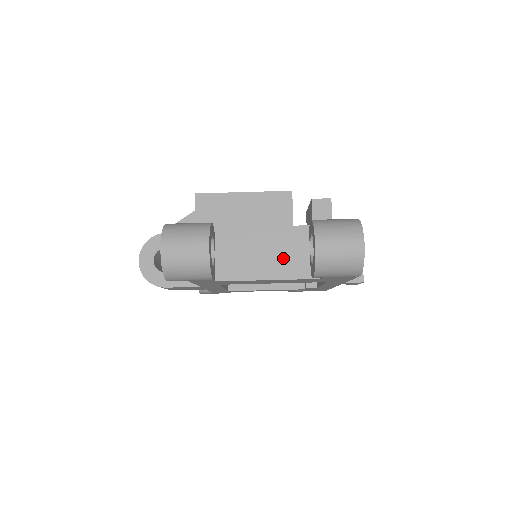
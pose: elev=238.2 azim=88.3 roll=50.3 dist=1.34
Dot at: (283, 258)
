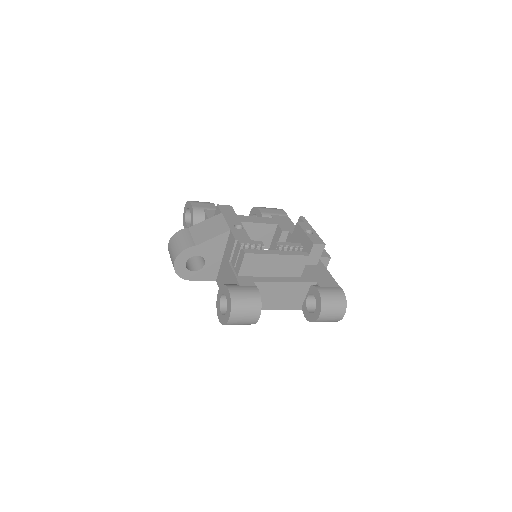
Dot at: (289, 299)
